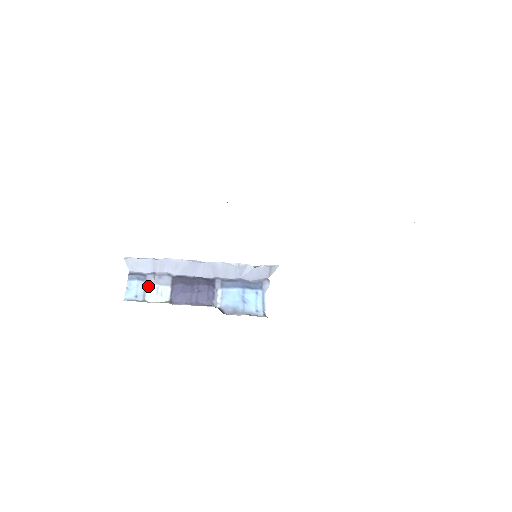
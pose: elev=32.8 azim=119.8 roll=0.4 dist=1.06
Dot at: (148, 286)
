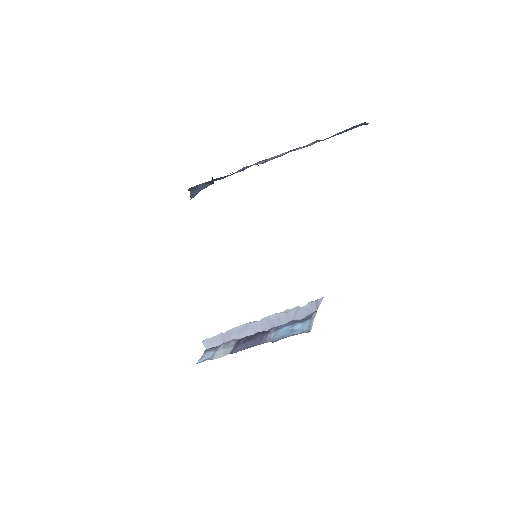
Dot at: (217, 352)
